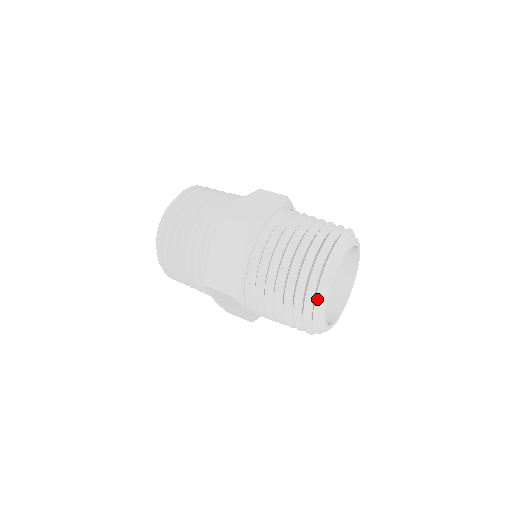
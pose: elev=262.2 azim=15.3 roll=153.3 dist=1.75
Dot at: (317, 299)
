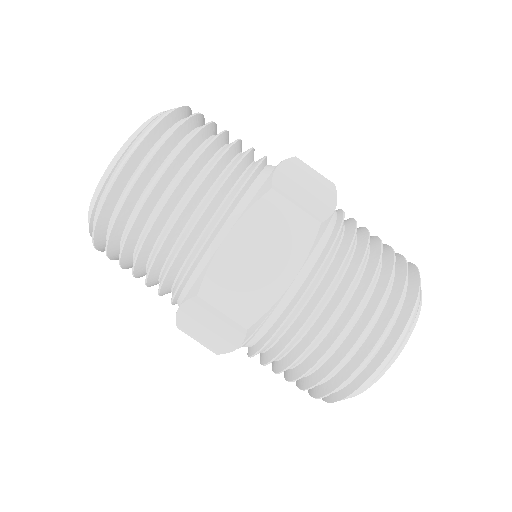
Dot at: (329, 401)
